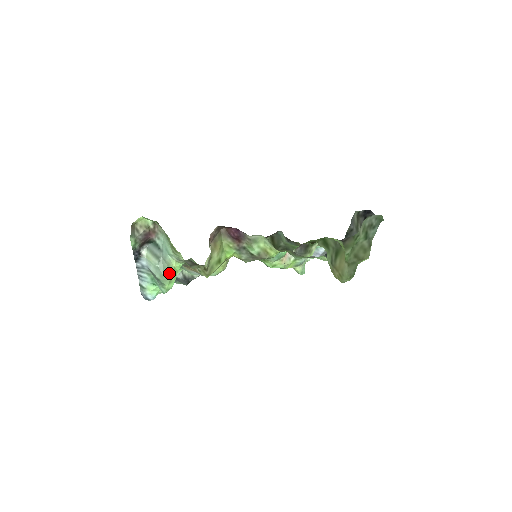
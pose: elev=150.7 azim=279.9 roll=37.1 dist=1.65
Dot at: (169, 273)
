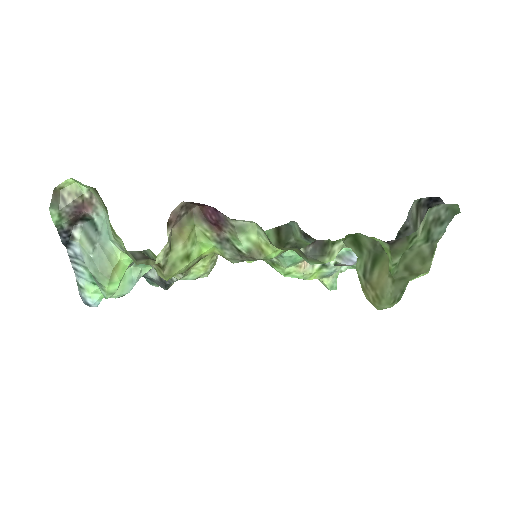
Dot at: (108, 268)
